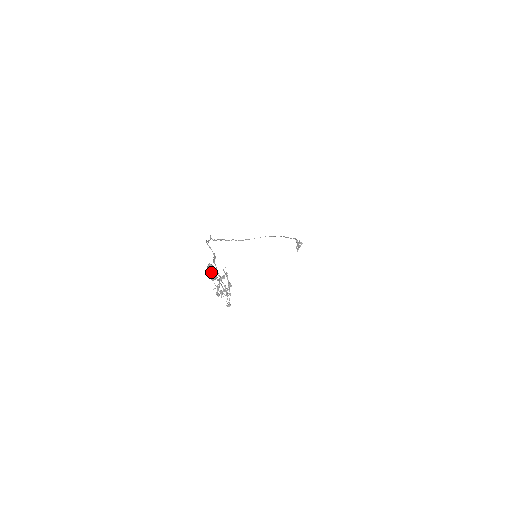
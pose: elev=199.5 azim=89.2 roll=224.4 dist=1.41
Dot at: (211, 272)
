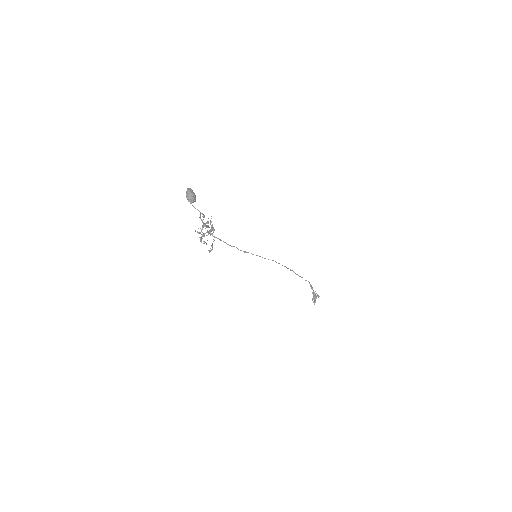
Dot at: (189, 193)
